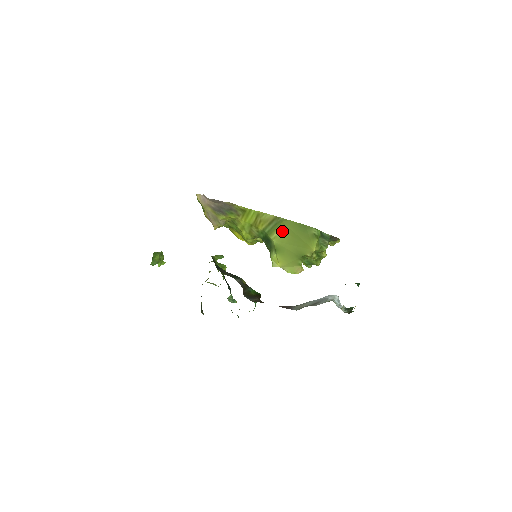
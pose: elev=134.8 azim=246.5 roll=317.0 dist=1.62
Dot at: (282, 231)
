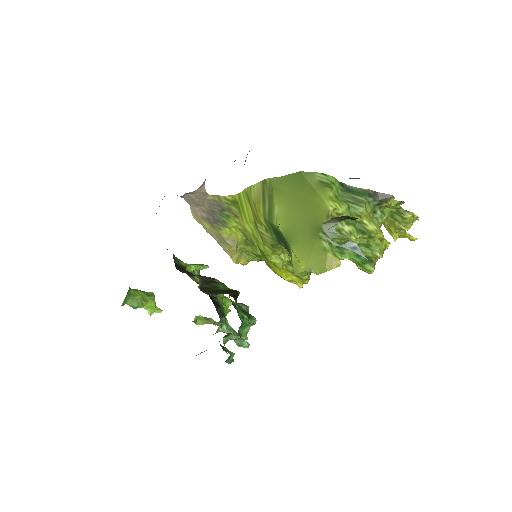
Dot at: (279, 202)
